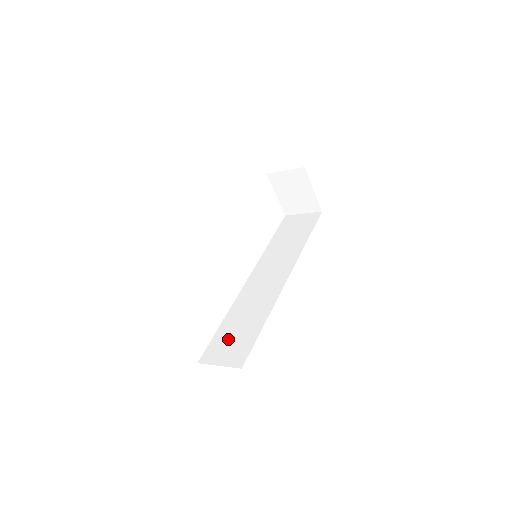
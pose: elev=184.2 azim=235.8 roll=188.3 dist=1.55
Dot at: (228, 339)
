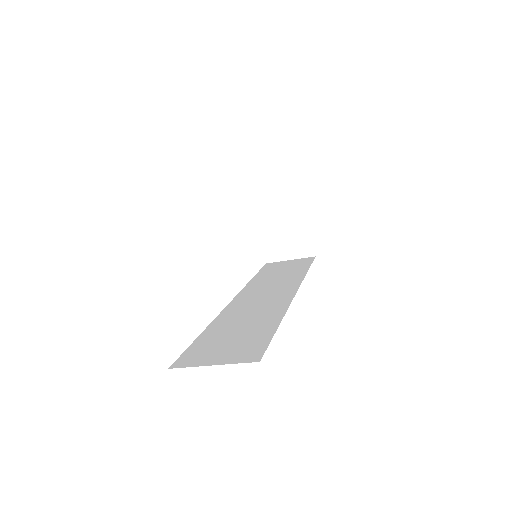
Dot at: (221, 341)
